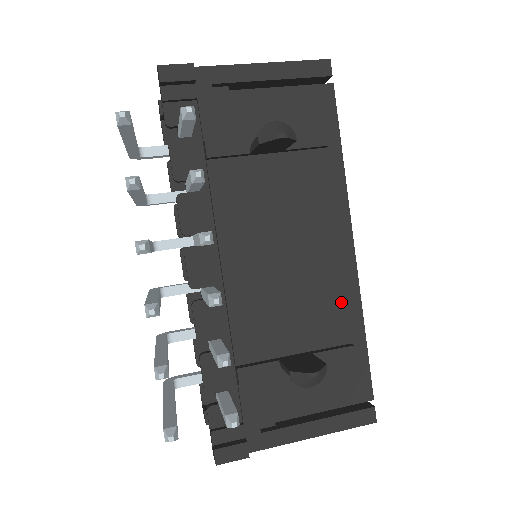
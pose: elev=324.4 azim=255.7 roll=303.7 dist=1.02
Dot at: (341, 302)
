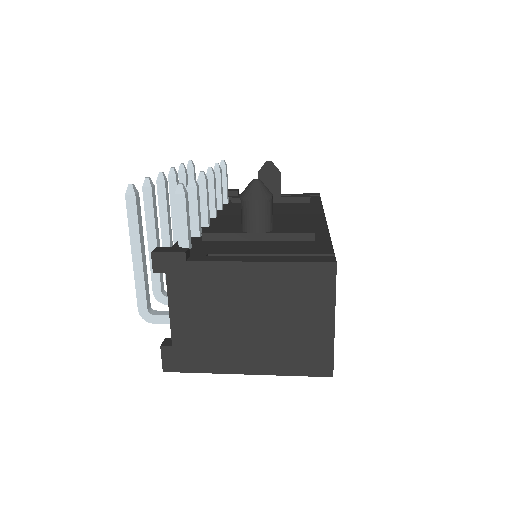
Dot at: (309, 228)
